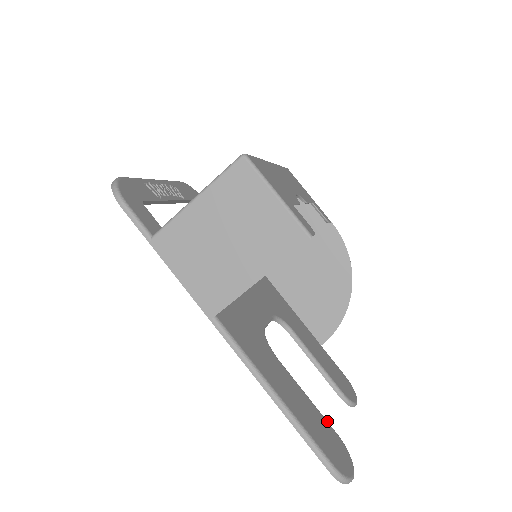
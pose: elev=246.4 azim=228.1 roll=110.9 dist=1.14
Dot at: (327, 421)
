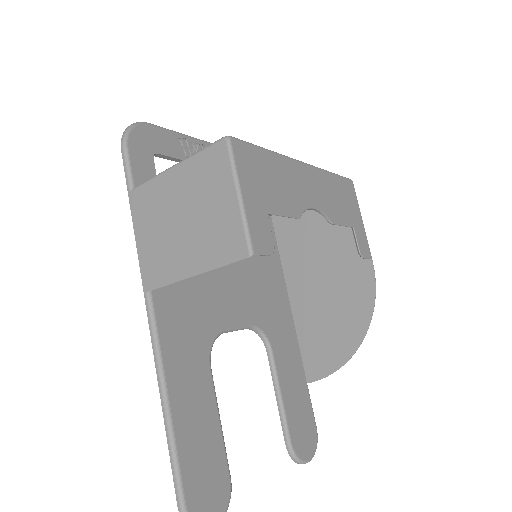
Dot at: occluded
